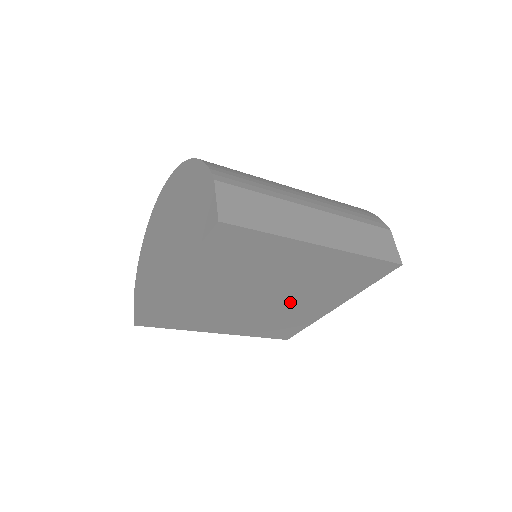
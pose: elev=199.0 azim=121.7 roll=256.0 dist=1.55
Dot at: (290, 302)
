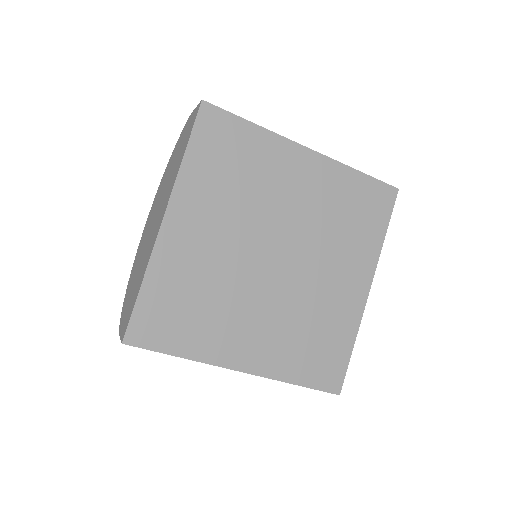
Dot at: (312, 275)
